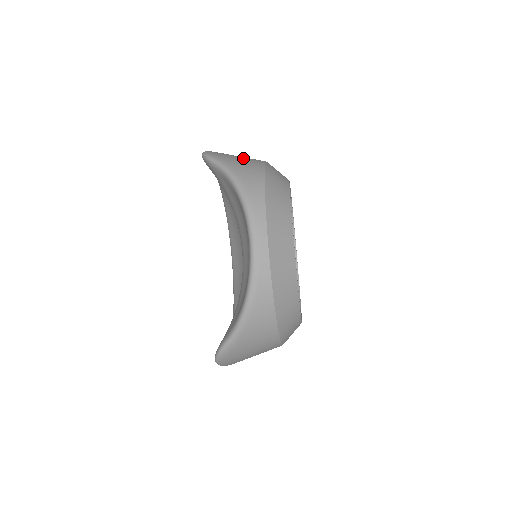
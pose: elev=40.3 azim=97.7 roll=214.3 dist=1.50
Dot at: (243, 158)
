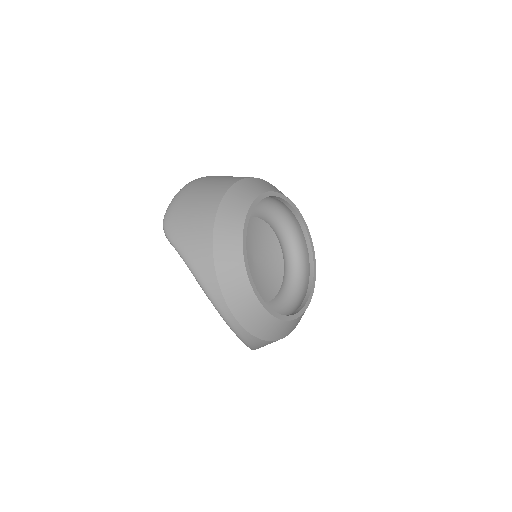
Dot at: (194, 224)
